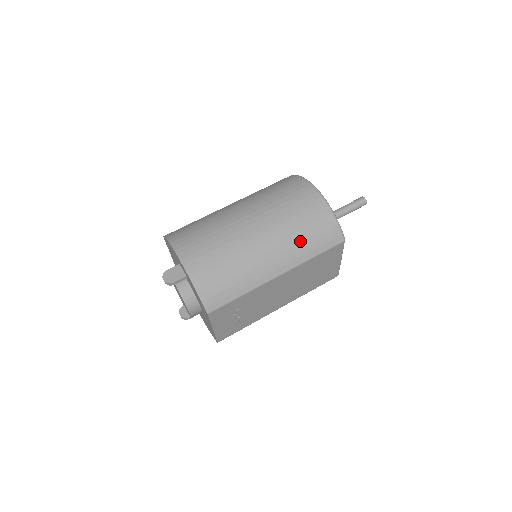
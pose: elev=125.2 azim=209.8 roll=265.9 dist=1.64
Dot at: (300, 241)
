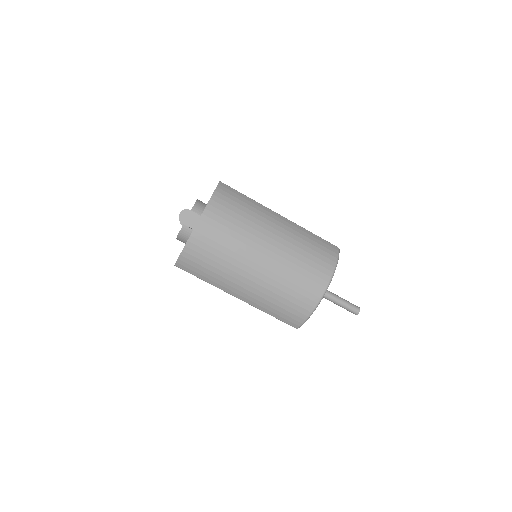
Dot at: (272, 302)
